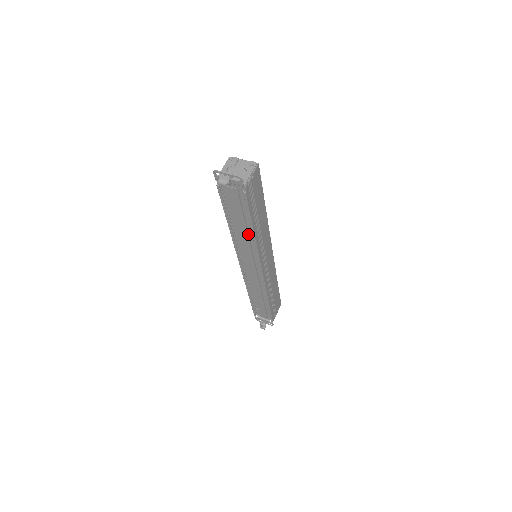
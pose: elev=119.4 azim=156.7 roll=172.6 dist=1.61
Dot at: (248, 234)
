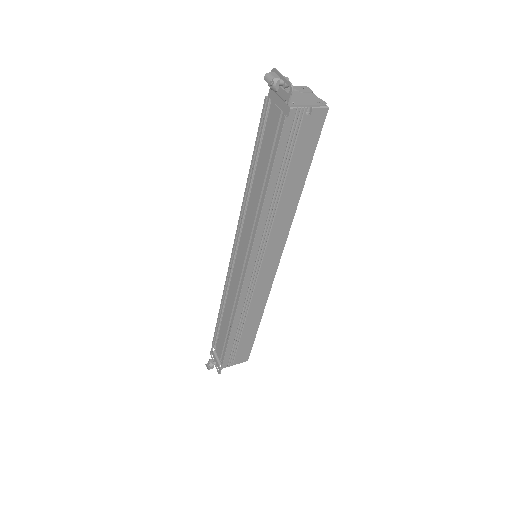
Dot at: (260, 201)
